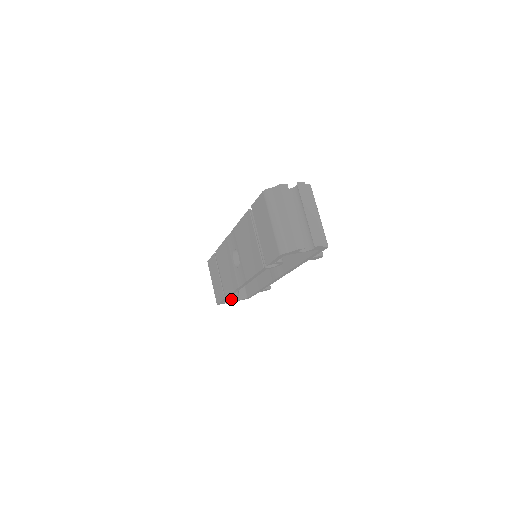
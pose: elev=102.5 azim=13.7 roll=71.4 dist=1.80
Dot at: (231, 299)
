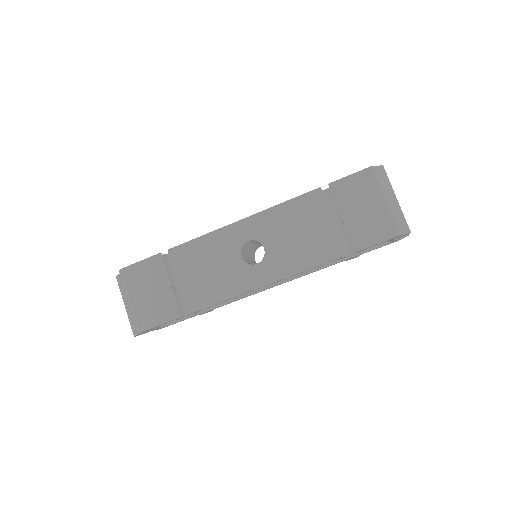
Dot at: occluded
